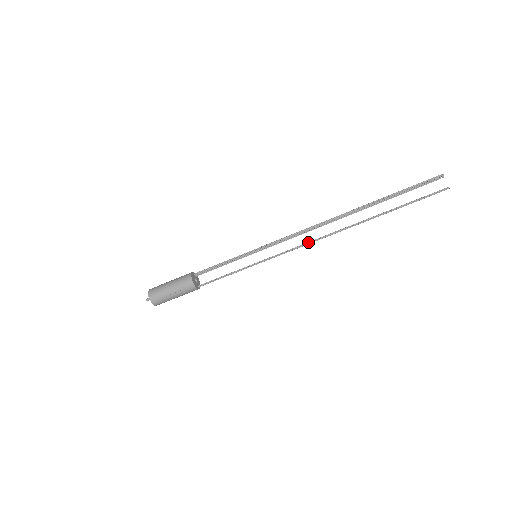
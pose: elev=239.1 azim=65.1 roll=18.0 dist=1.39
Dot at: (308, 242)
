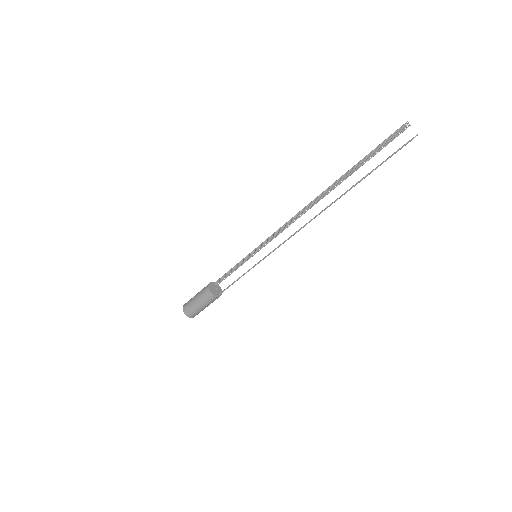
Dot at: (296, 232)
